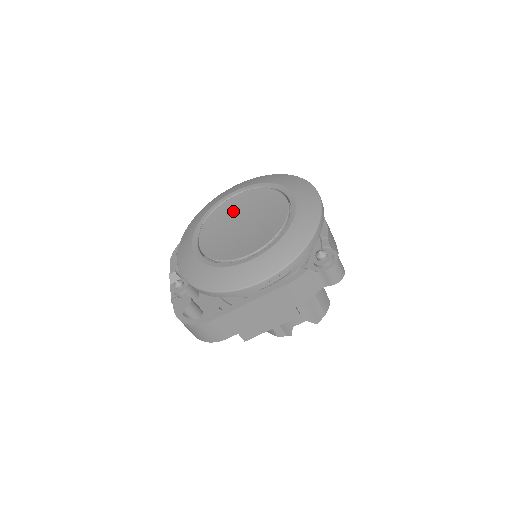
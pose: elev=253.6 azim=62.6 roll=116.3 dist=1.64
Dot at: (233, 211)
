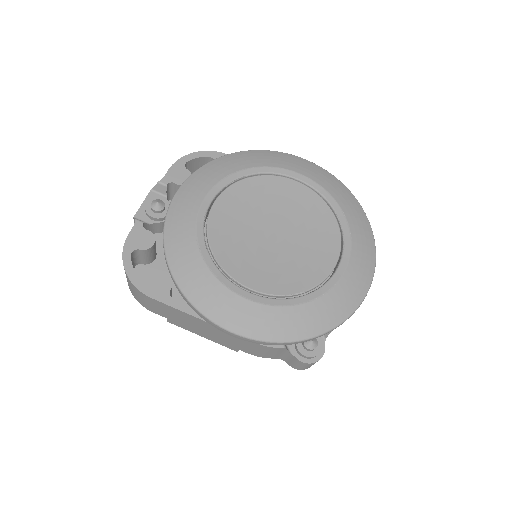
Dot at: (280, 201)
